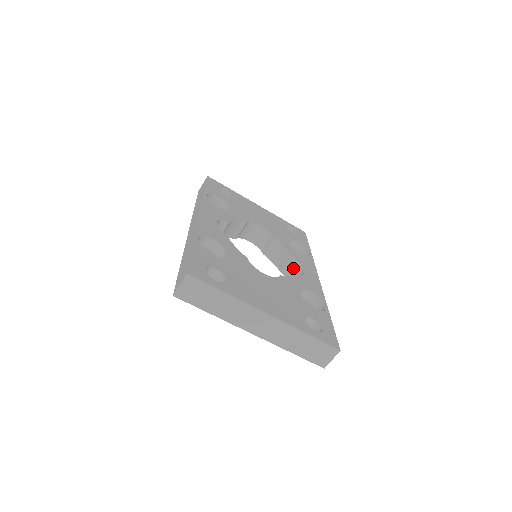
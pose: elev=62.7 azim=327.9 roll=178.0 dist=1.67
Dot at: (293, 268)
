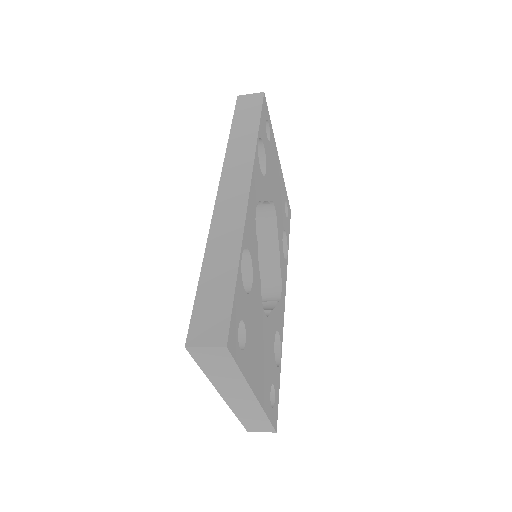
Dot at: (271, 275)
